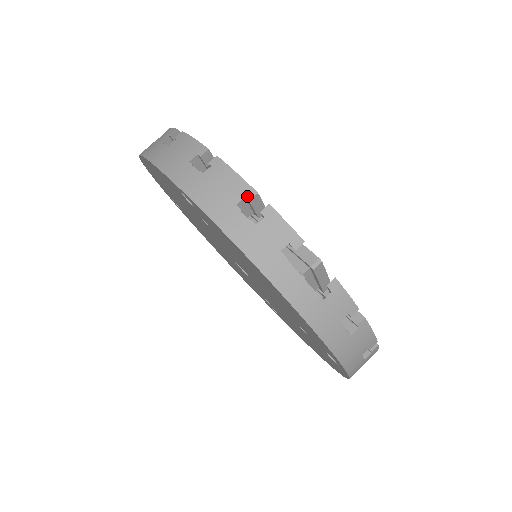
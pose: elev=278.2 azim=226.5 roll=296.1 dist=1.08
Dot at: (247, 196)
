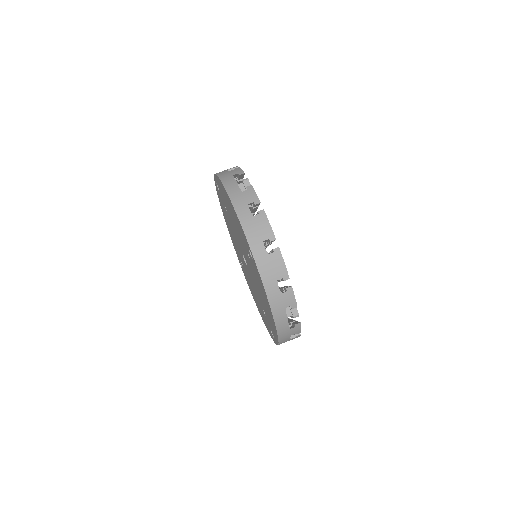
Dot at: (284, 278)
